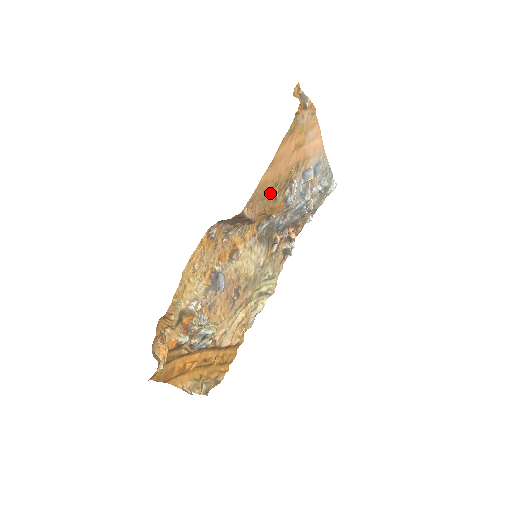
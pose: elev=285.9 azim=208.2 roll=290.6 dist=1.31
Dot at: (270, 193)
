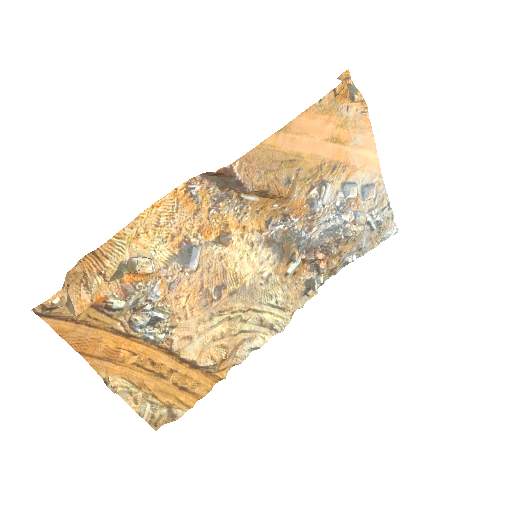
Dot at: (281, 170)
